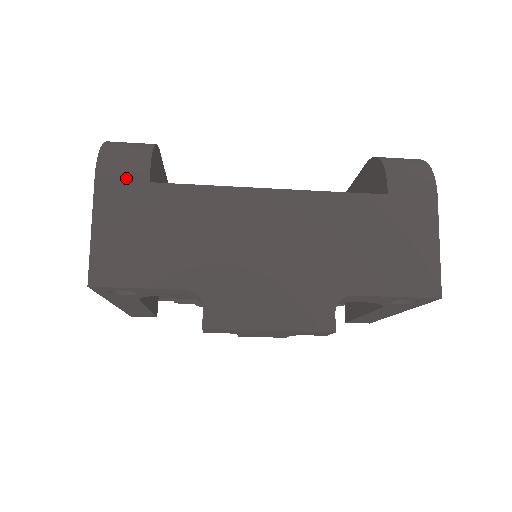
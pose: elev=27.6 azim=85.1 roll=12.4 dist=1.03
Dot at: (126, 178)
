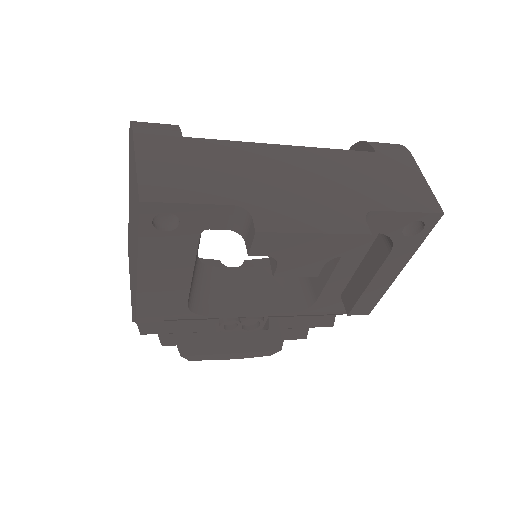
Dot at: (161, 133)
